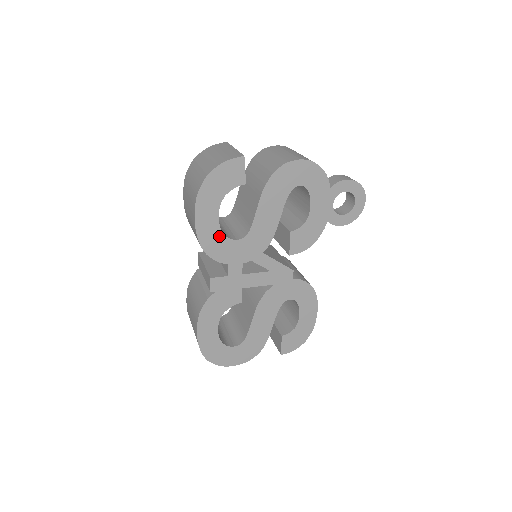
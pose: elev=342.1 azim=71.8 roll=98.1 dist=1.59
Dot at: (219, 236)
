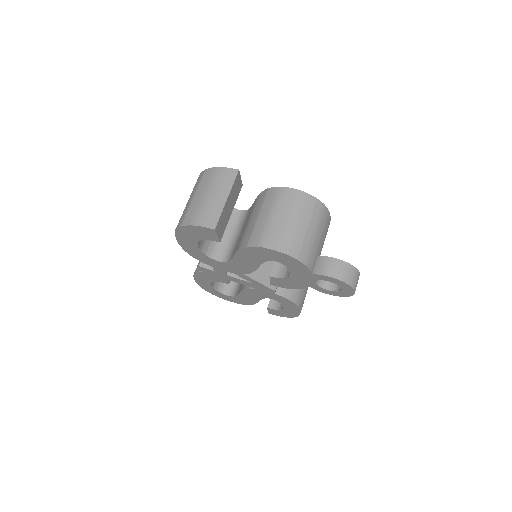
Dot at: (201, 254)
